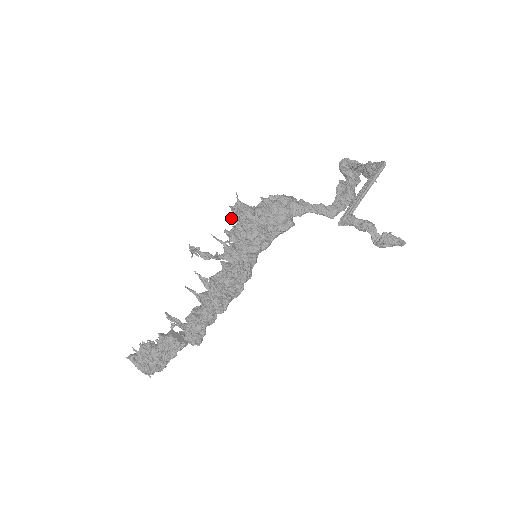
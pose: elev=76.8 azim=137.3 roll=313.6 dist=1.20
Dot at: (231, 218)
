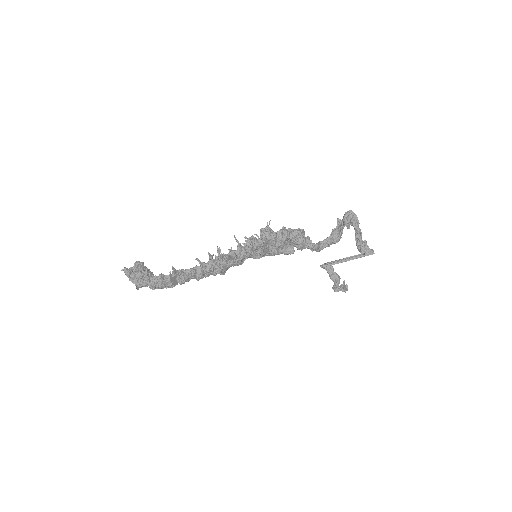
Dot at: (256, 235)
